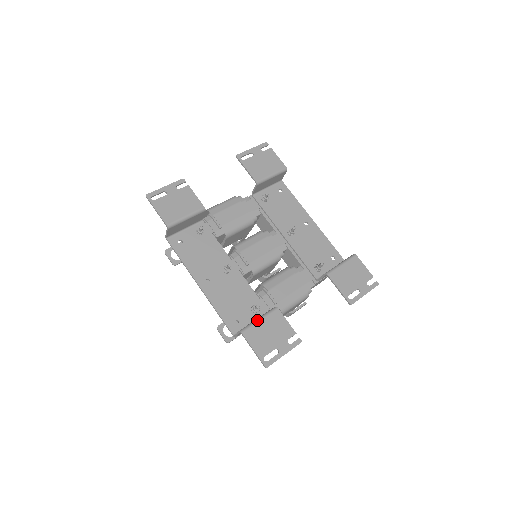
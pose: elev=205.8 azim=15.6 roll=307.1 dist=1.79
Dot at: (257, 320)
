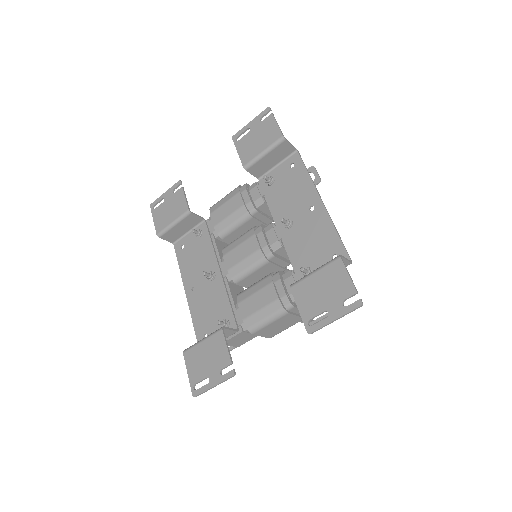
Dot at: (200, 341)
